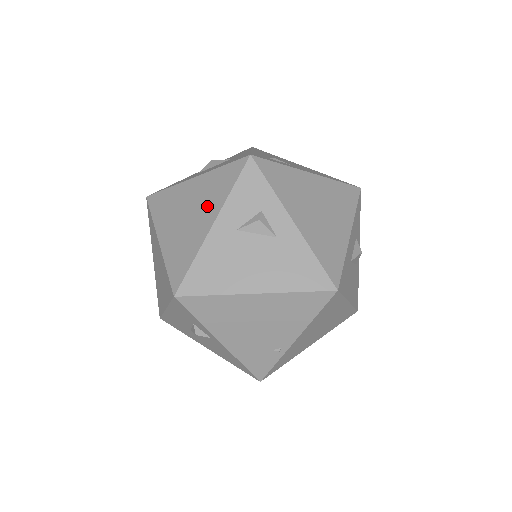
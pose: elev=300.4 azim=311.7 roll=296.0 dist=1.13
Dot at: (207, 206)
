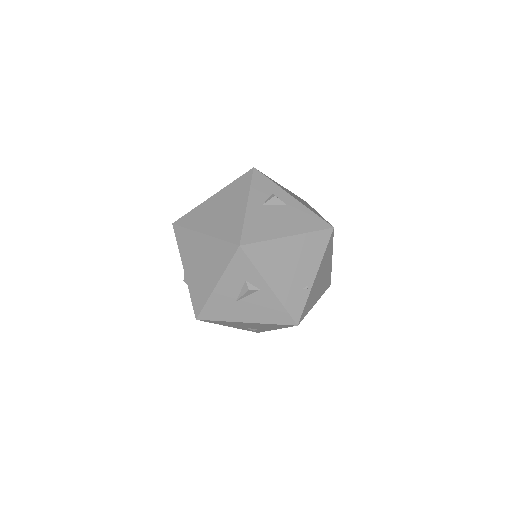
Dot at: (236, 199)
